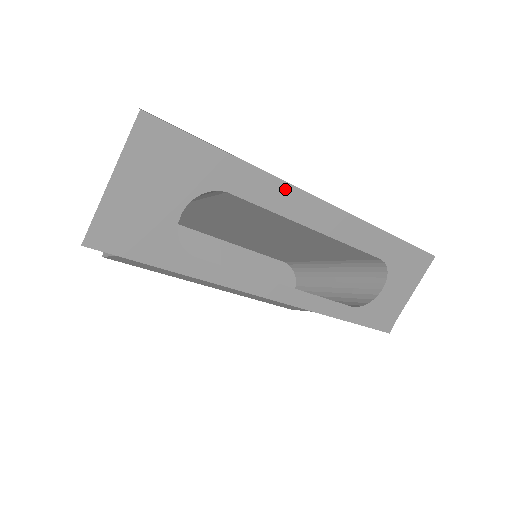
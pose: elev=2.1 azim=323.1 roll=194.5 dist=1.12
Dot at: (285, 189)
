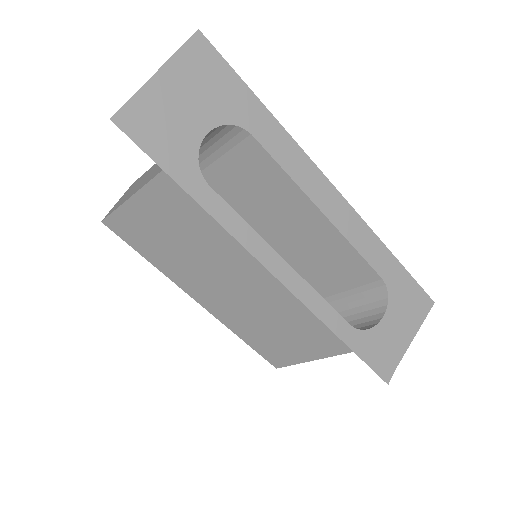
Dot at: (301, 157)
